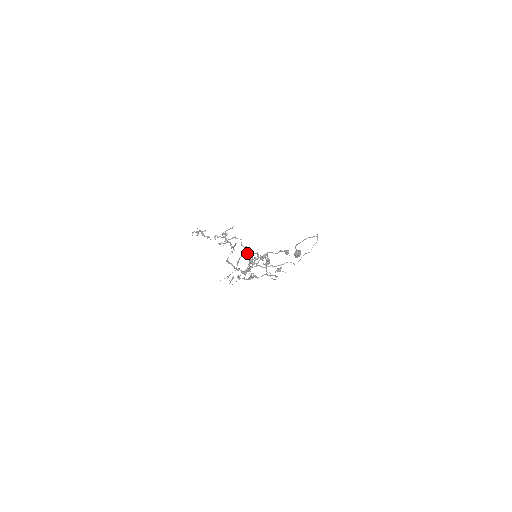
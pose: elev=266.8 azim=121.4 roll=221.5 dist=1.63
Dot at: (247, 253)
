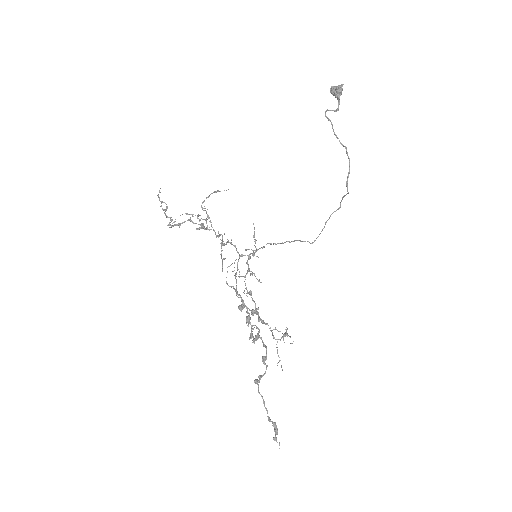
Dot at: (239, 307)
